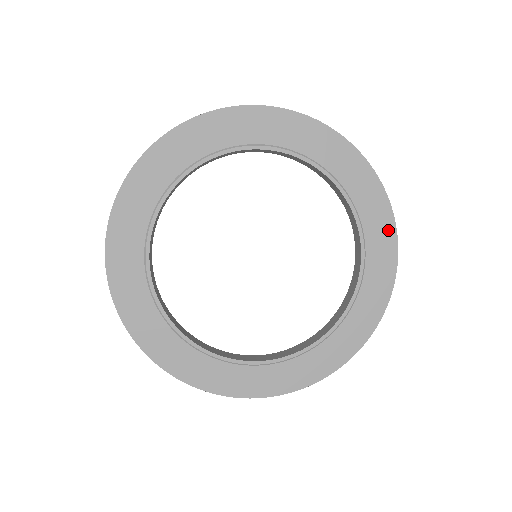
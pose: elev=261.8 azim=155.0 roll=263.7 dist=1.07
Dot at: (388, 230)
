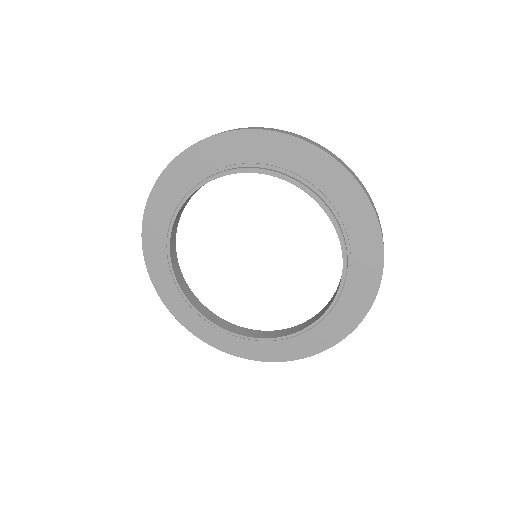
Dot at: (375, 268)
